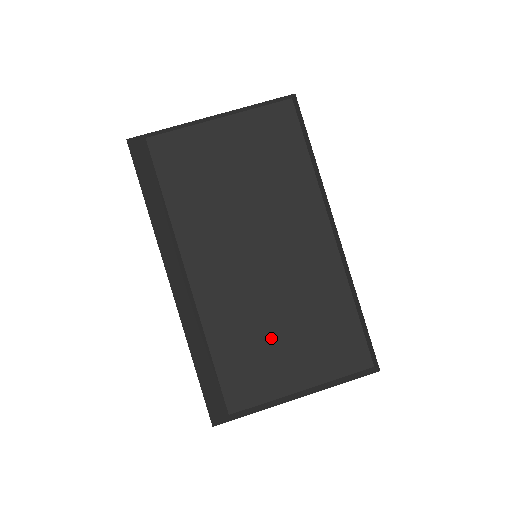
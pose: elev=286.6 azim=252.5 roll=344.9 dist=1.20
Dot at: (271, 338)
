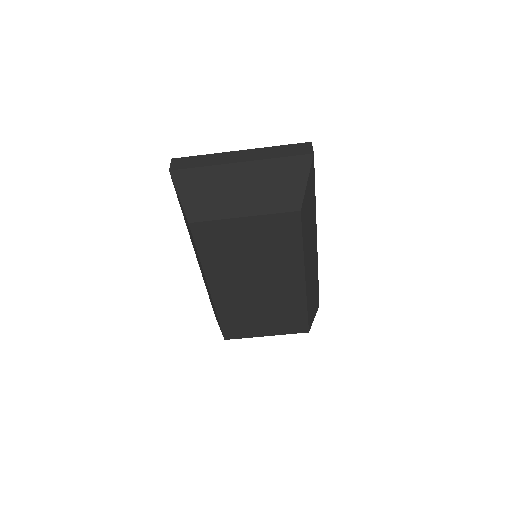
Dot at: (254, 318)
